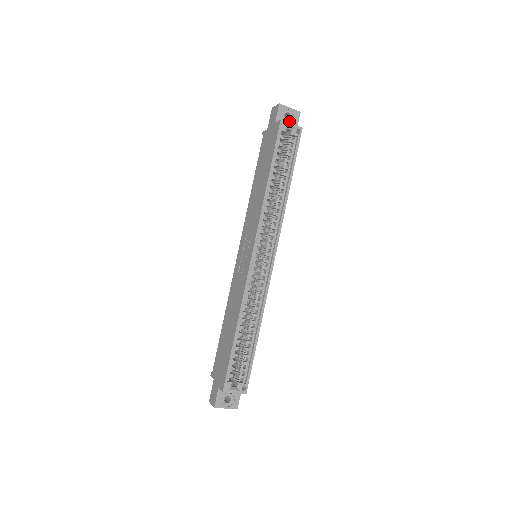
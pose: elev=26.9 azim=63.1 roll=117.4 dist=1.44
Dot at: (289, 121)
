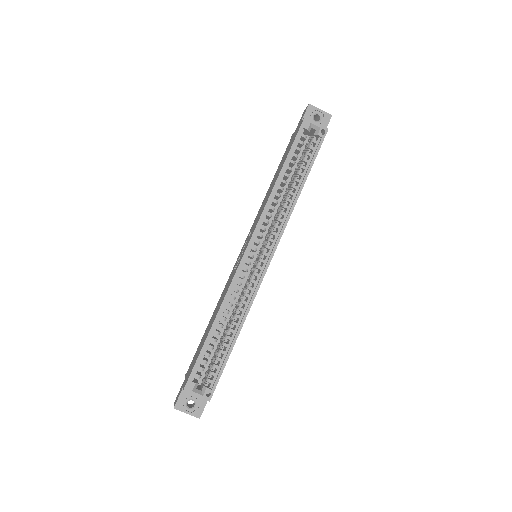
Dot at: occluded
